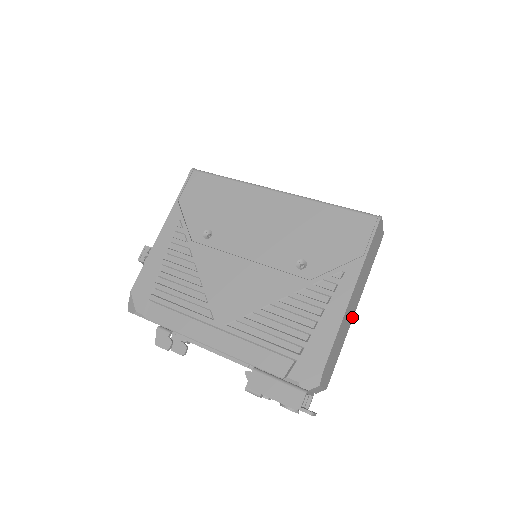
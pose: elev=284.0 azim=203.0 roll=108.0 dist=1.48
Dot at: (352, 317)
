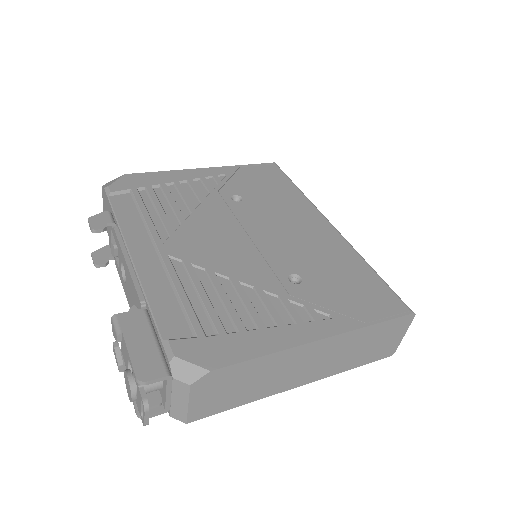
Dot at: (290, 385)
